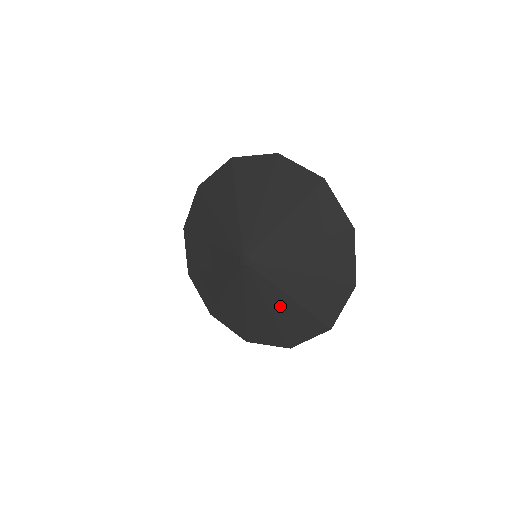
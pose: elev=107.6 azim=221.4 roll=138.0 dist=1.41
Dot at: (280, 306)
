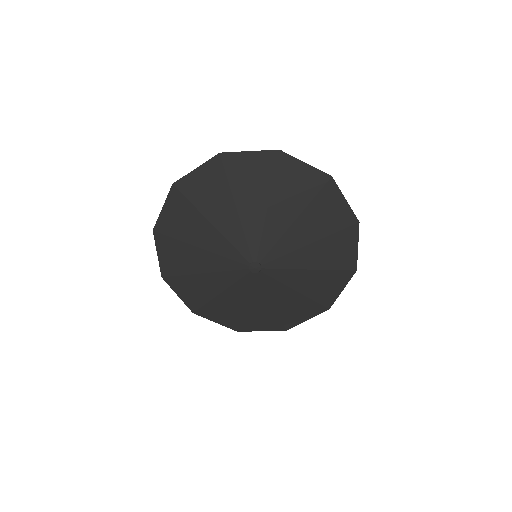
Dot at: (284, 300)
